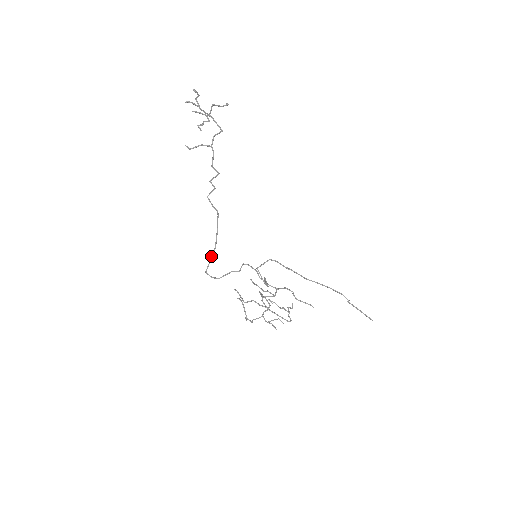
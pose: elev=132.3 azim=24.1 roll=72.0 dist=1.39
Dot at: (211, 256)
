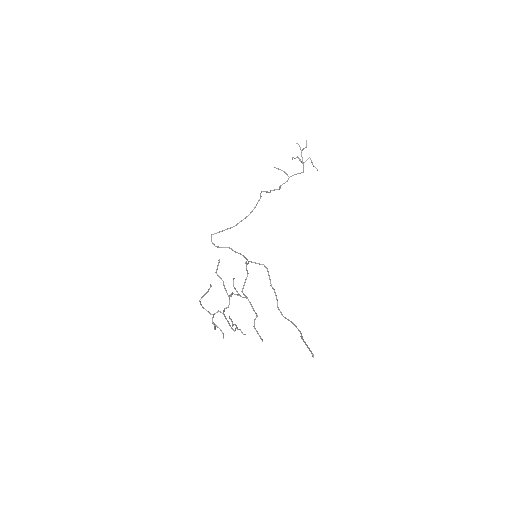
Dot at: (226, 229)
